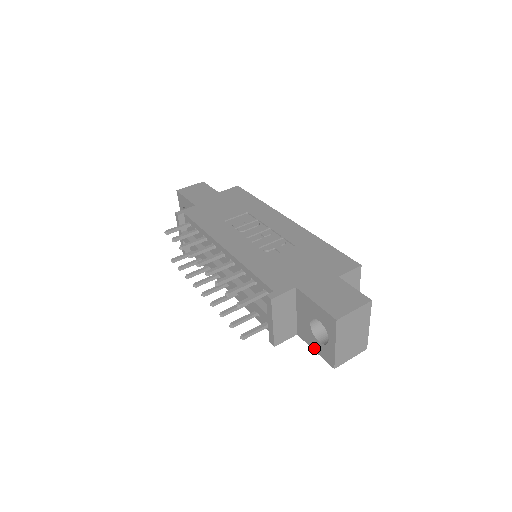
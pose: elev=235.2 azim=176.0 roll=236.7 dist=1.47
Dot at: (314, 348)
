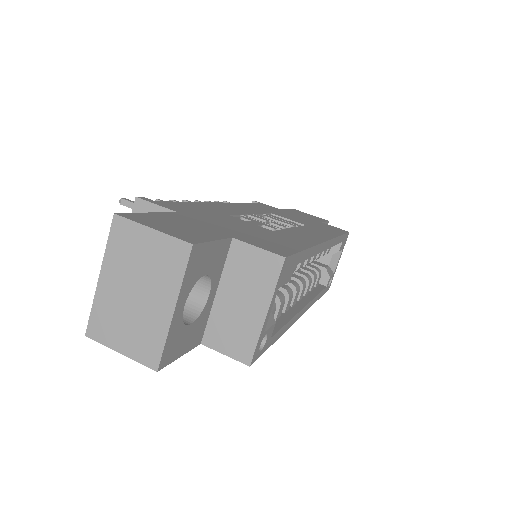
Dot at: occluded
